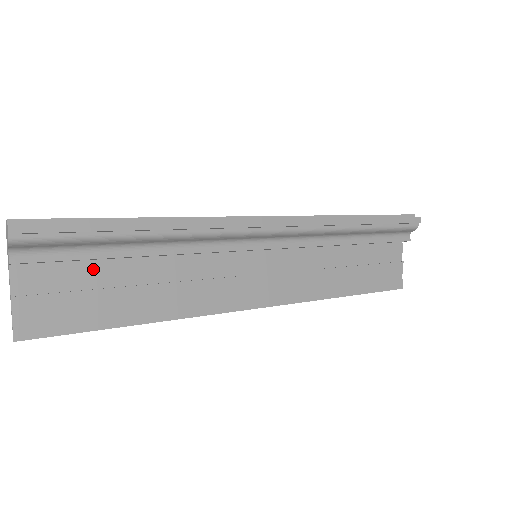
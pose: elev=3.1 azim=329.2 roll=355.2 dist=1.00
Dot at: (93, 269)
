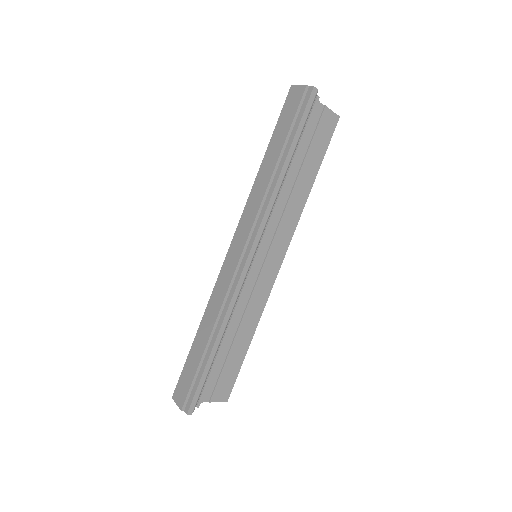
Dot at: occluded
